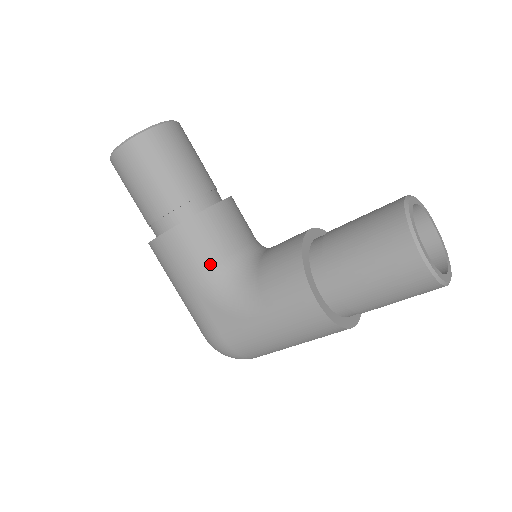
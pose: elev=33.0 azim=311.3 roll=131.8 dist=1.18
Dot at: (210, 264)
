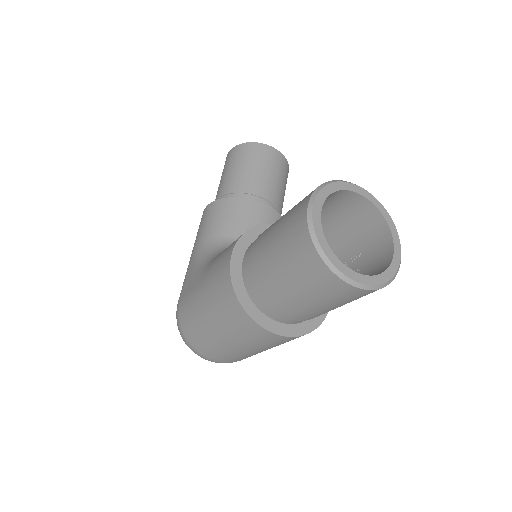
Dot at: (214, 234)
